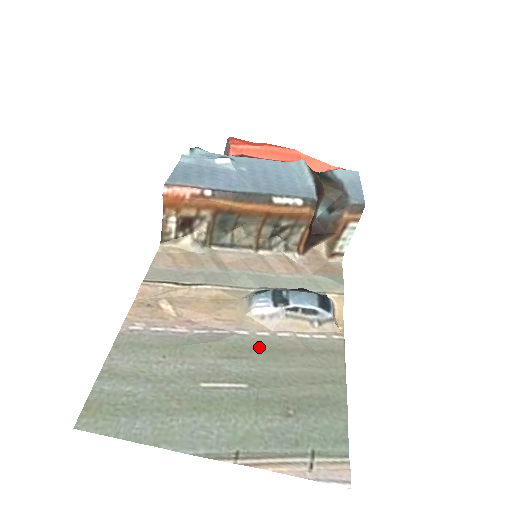
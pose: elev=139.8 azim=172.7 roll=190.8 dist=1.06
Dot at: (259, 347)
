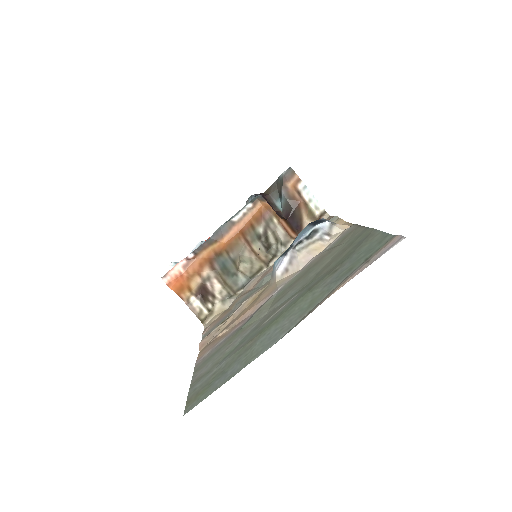
Dot at: (296, 280)
